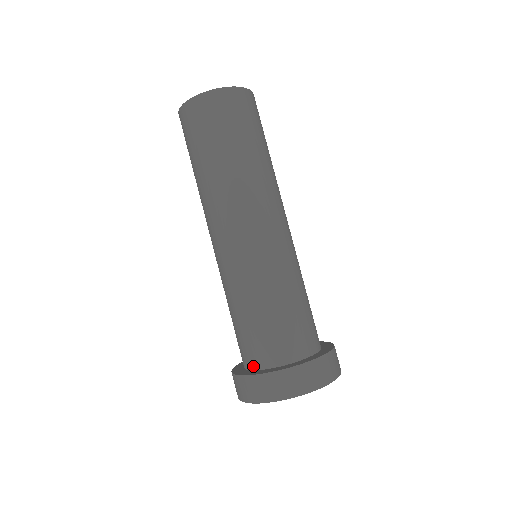
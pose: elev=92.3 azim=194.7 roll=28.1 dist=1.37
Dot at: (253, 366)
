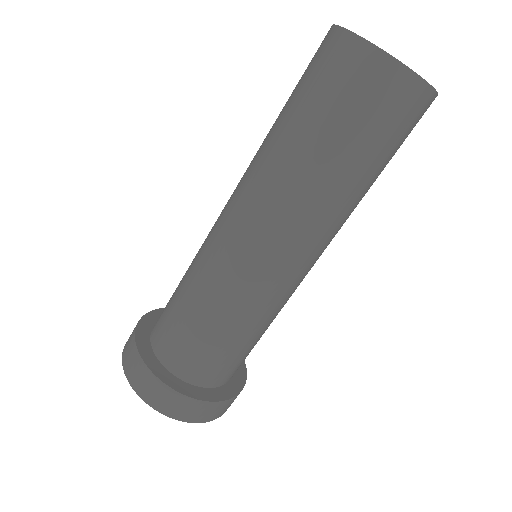
Dot at: occluded
